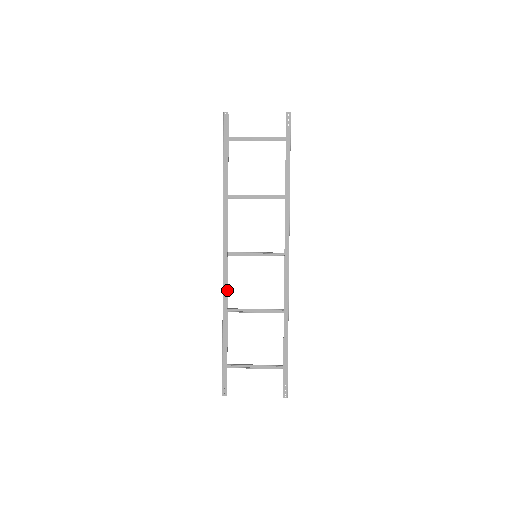
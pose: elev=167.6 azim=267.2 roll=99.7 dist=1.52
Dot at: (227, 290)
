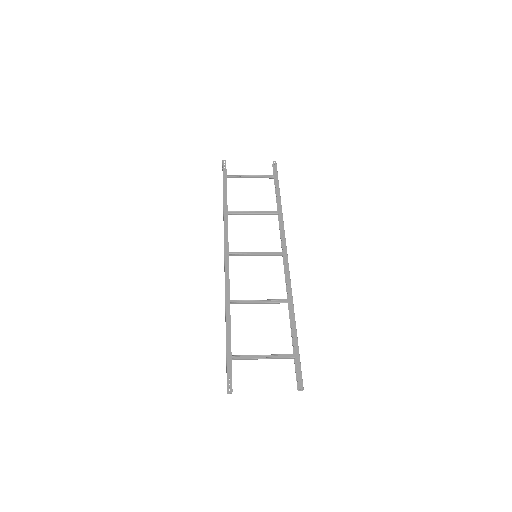
Dot at: (229, 286)
